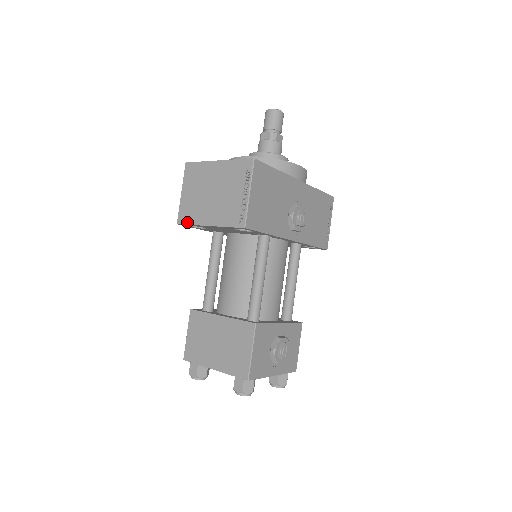
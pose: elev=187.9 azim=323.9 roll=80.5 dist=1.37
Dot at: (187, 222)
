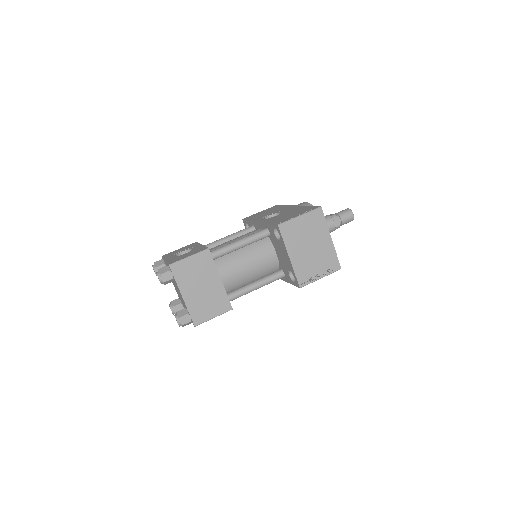
Dot at: (284, 235)
